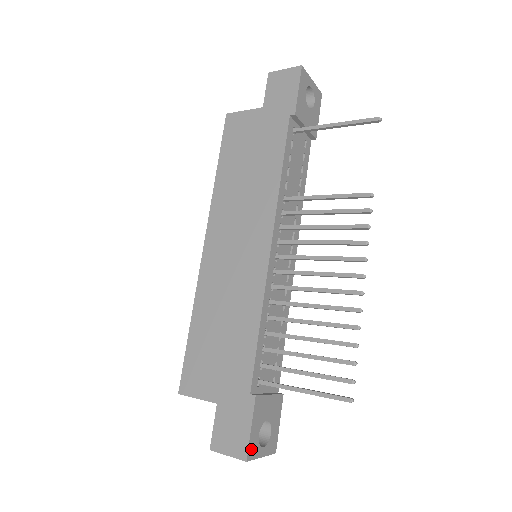
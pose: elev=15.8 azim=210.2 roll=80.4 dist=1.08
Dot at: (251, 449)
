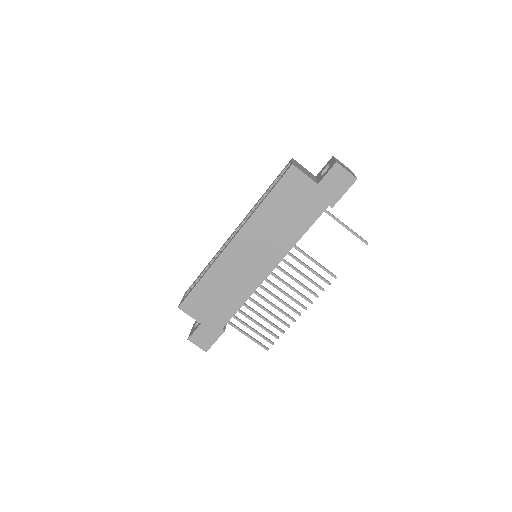
Dot at: (210, 347)
